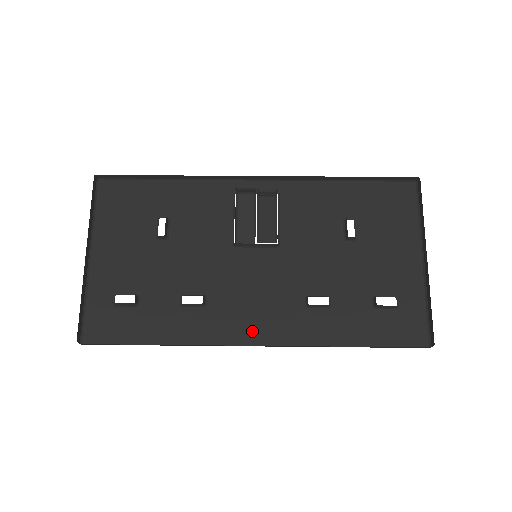
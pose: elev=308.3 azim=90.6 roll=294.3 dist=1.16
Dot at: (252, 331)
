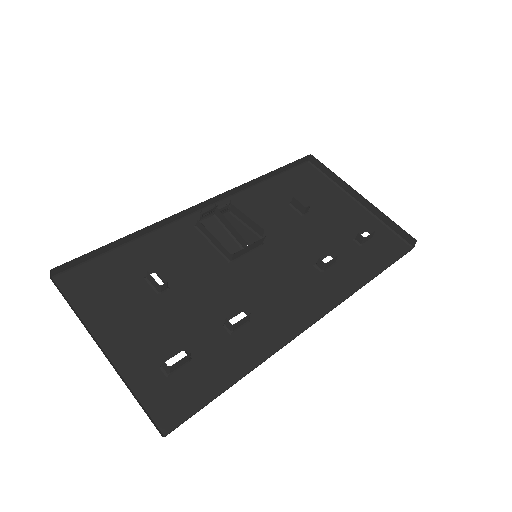
Dot at: (303, 313)
